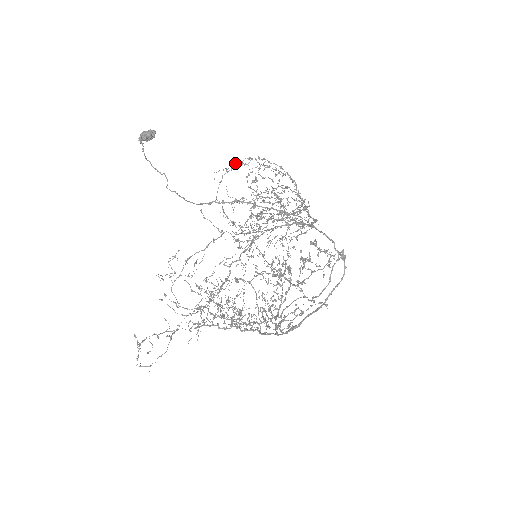
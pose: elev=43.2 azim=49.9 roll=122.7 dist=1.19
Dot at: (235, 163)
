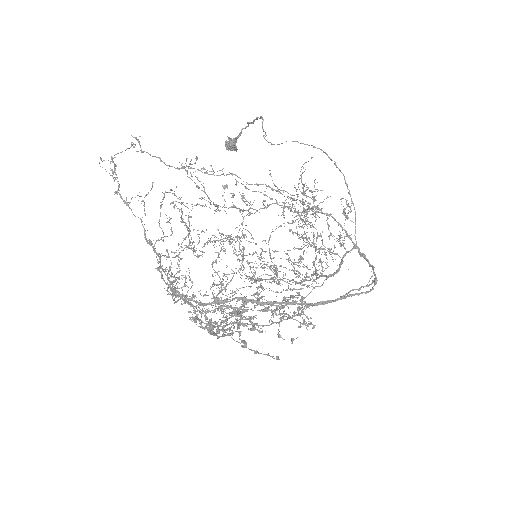
Dot at: occluded
